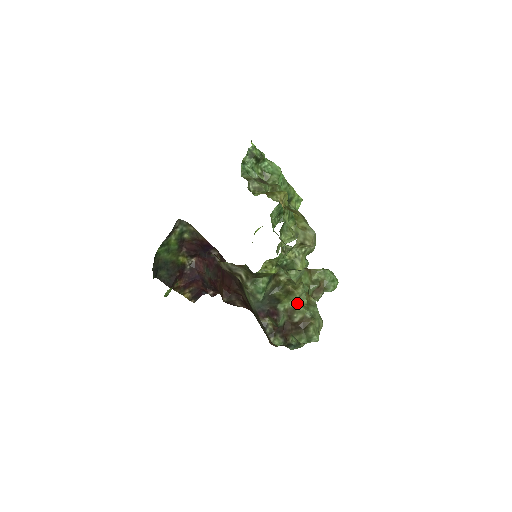
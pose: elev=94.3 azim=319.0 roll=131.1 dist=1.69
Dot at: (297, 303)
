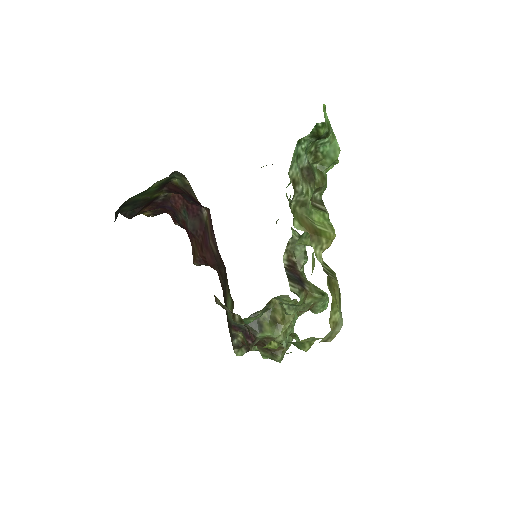
Dot at: occluded
